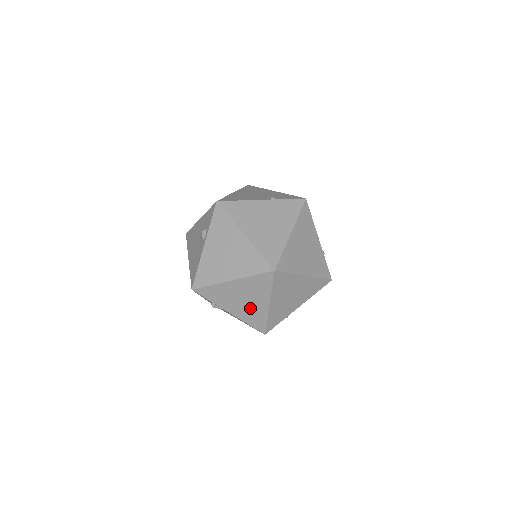
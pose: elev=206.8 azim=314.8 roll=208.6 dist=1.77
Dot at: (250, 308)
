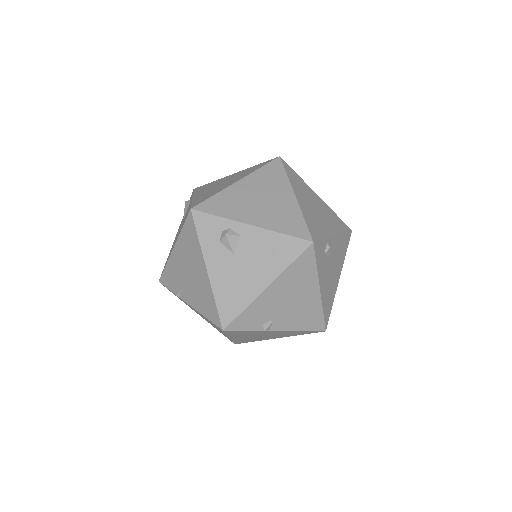
Dot at: (275, 209)
